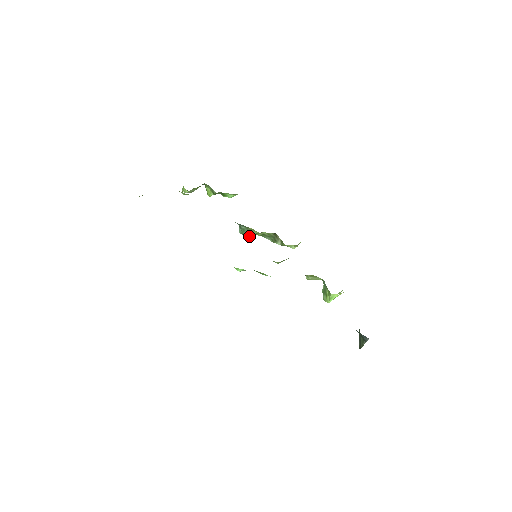
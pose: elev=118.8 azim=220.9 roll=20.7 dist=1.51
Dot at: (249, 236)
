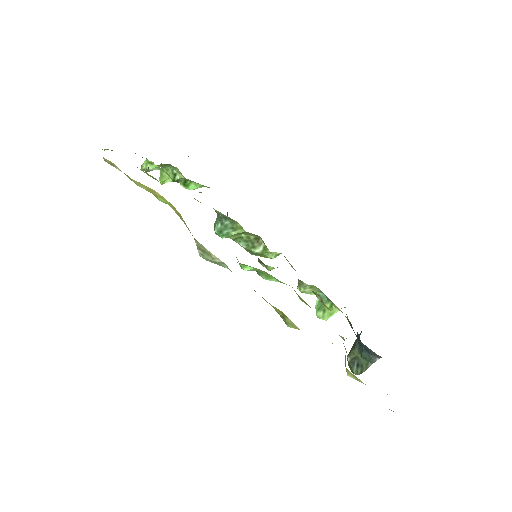
Dot at: (228, 236)
